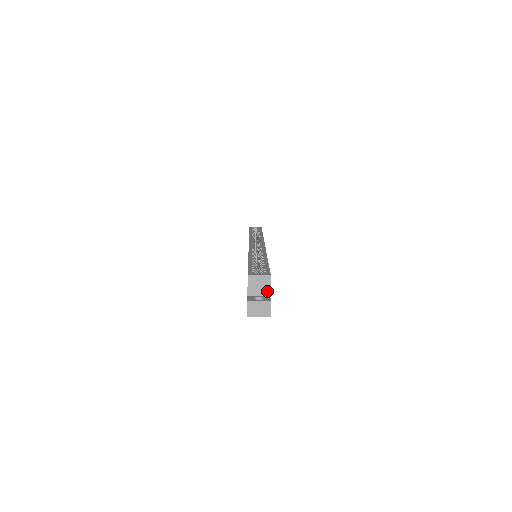
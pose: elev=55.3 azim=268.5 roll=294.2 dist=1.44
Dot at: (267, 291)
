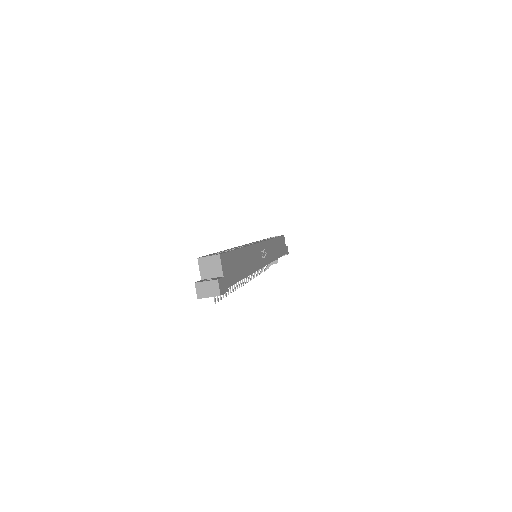
Dot at: (219, 272)
